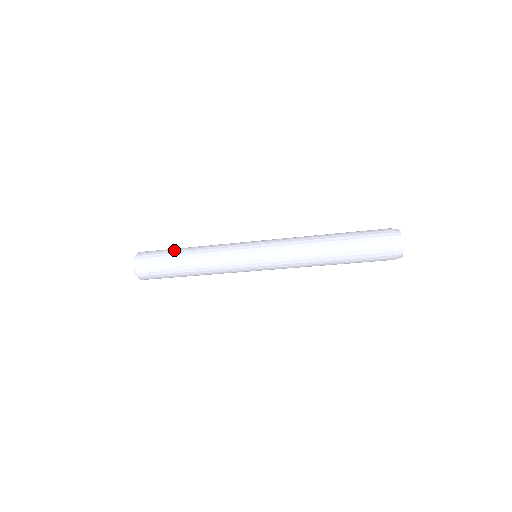
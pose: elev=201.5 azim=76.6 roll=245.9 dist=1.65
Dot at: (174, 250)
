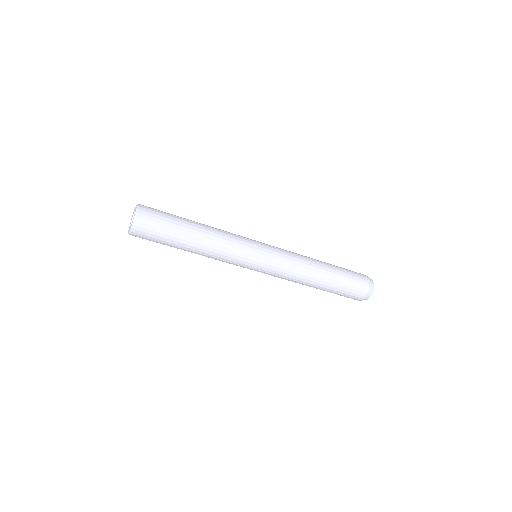
Dot at: occluded
